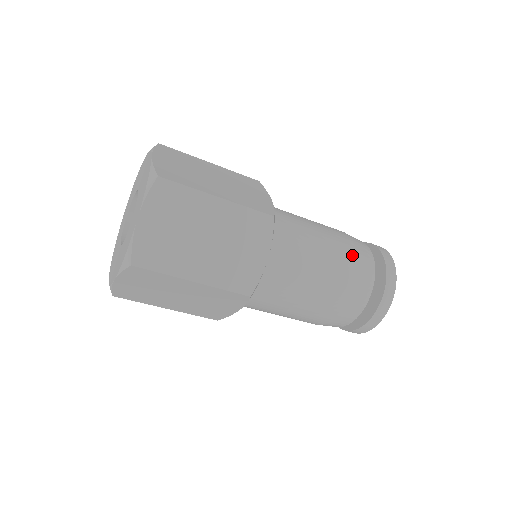
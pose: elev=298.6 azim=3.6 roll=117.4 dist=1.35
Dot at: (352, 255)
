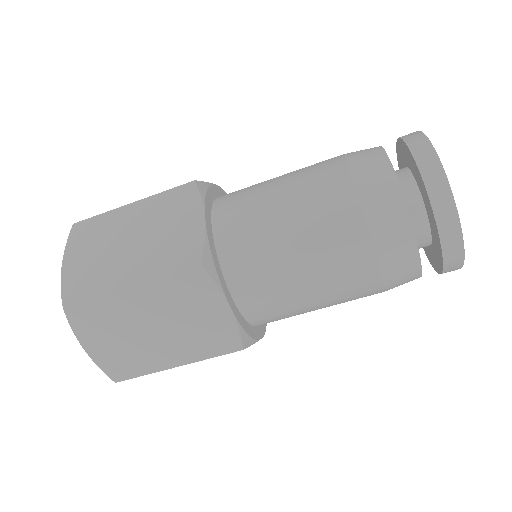
Dot at: (355, 217)
